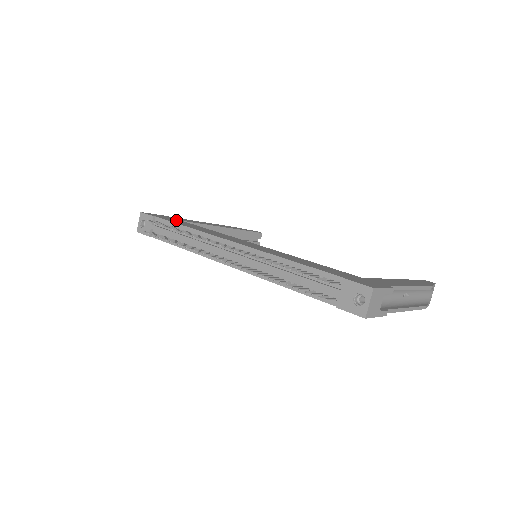
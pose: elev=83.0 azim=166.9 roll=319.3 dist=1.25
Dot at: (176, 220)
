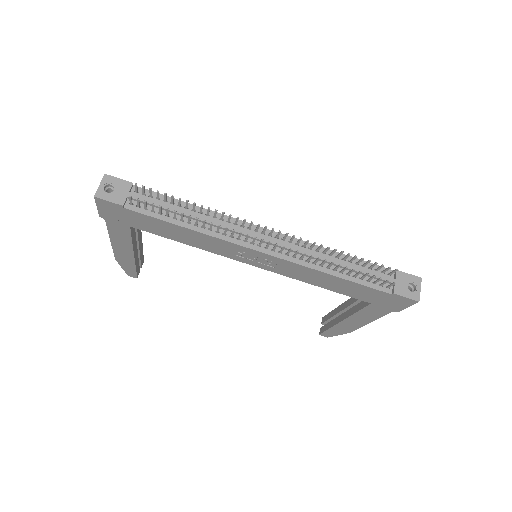
Dot at: occluded
